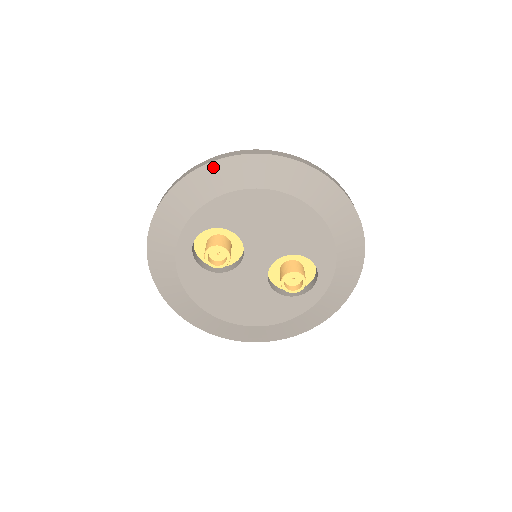
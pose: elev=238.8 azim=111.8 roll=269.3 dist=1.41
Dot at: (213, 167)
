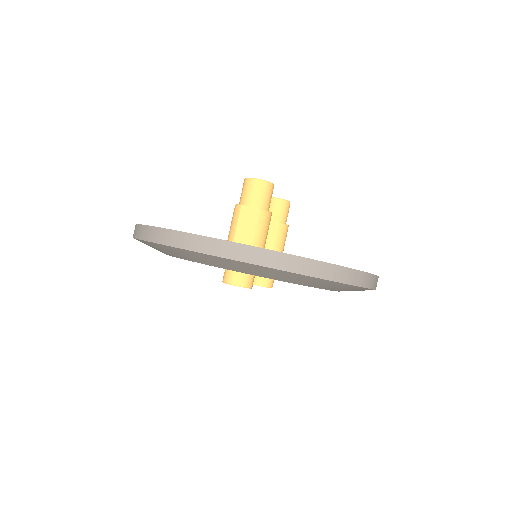
Dot at: (330, 282)
